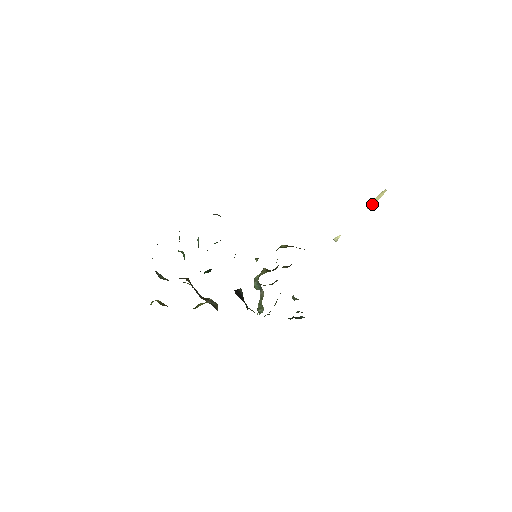
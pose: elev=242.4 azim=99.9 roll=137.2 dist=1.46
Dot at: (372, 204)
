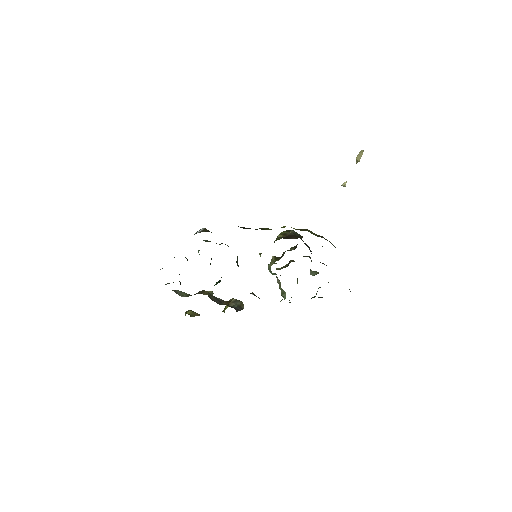
Dot at: (357, 161)
